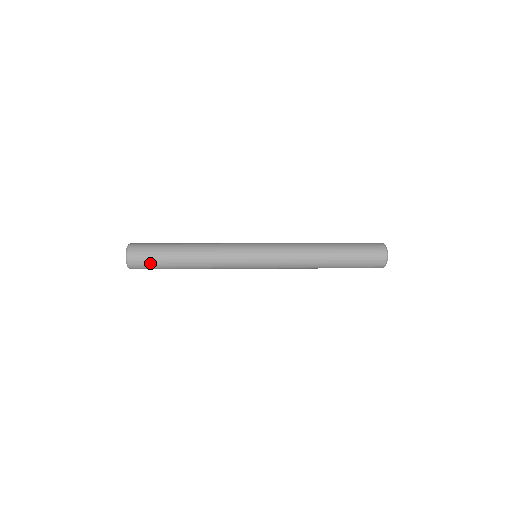
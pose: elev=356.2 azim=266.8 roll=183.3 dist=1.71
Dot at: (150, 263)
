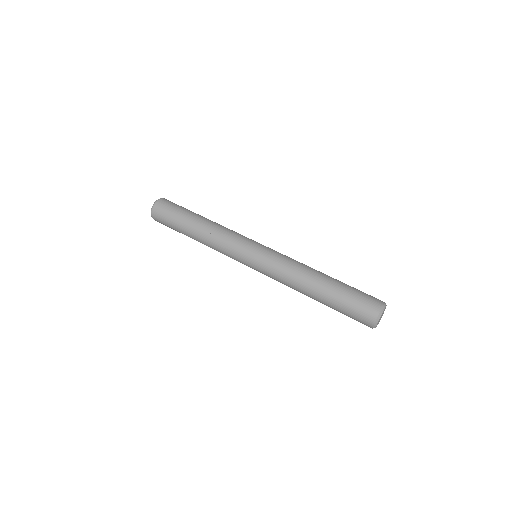
Dot at: (169, 227)
